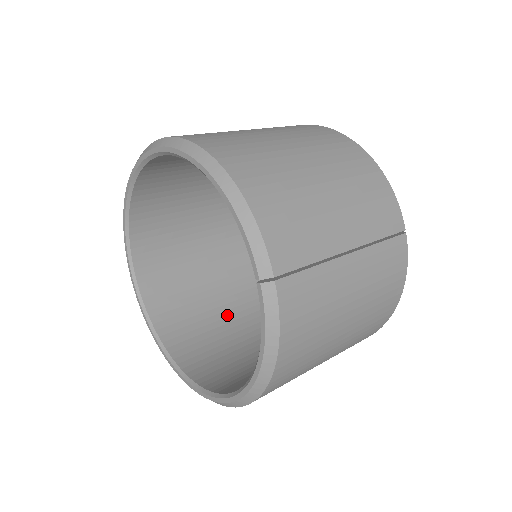
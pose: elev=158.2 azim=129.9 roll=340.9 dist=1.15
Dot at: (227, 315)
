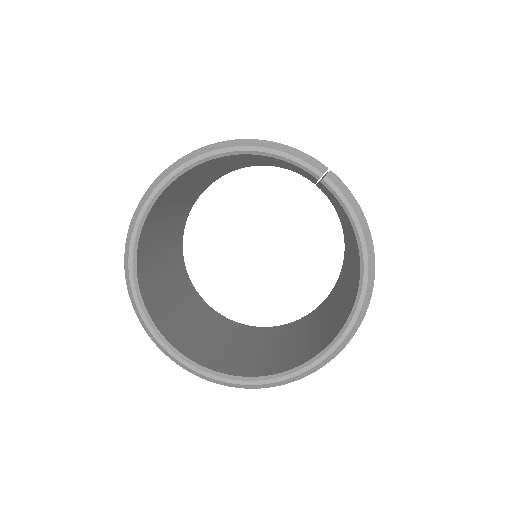
Dot at: (257, 347)
